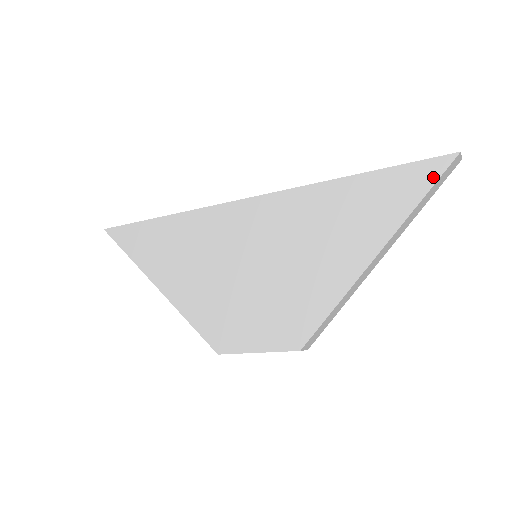
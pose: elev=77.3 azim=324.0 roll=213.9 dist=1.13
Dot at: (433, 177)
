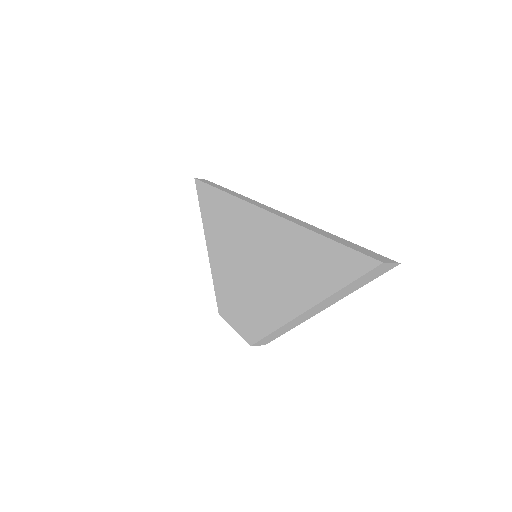
Dot at: (357, 273)
